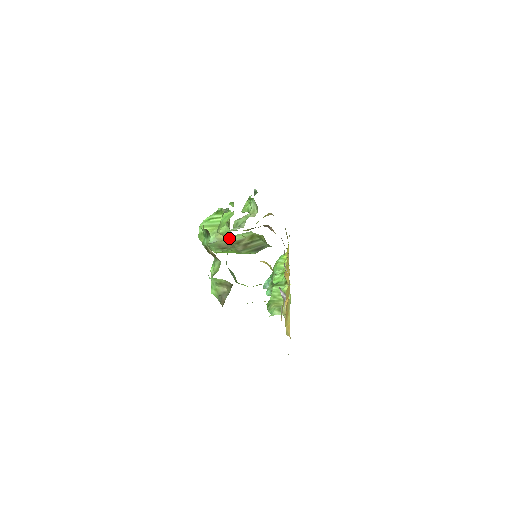
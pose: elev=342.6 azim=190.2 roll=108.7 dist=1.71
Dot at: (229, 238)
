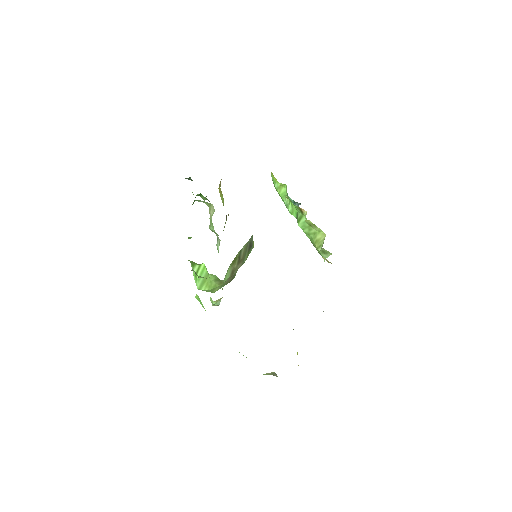
Dot at: occluded
